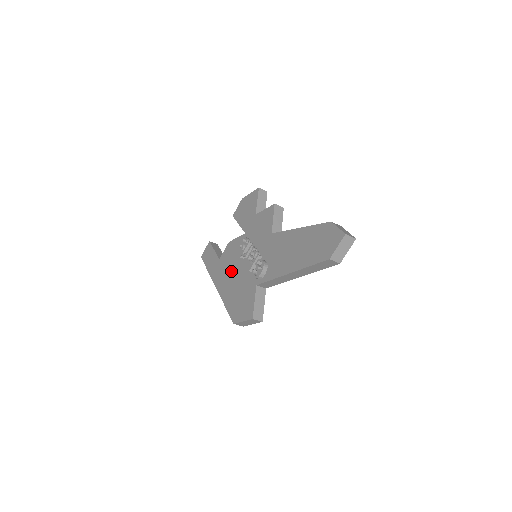
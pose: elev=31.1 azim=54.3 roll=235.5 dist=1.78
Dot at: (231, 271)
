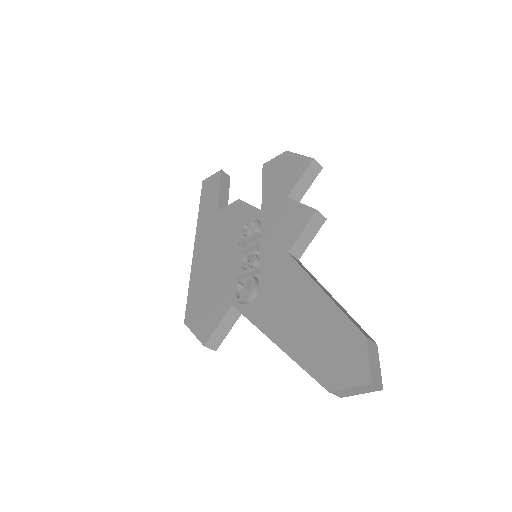
Dot at: (219, 246)
